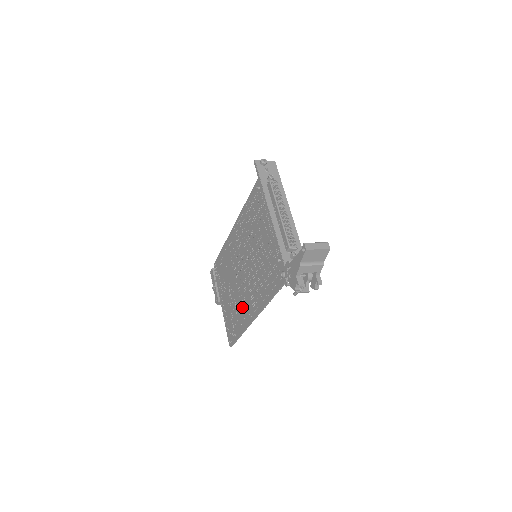
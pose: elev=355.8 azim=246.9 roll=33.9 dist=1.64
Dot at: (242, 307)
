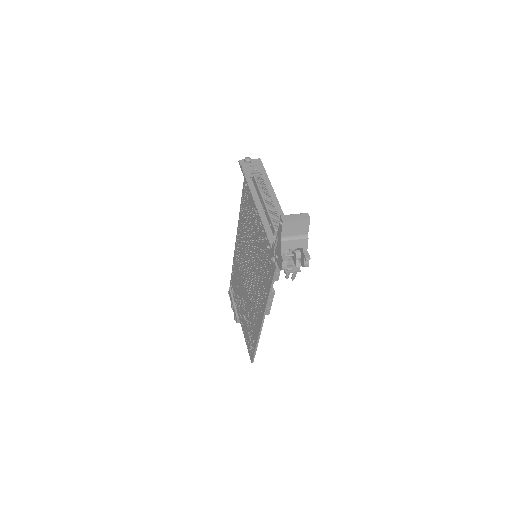
Dot at: (253, 314)
